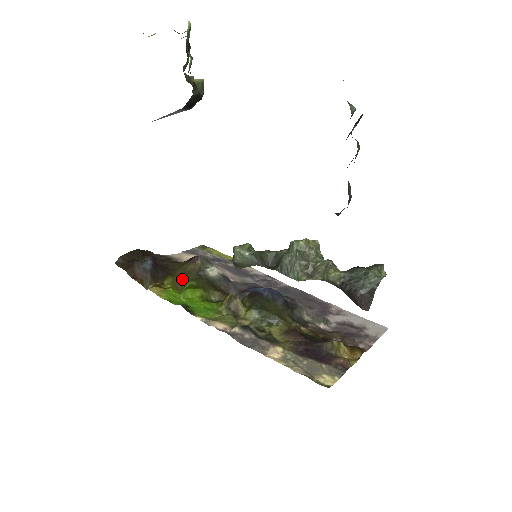
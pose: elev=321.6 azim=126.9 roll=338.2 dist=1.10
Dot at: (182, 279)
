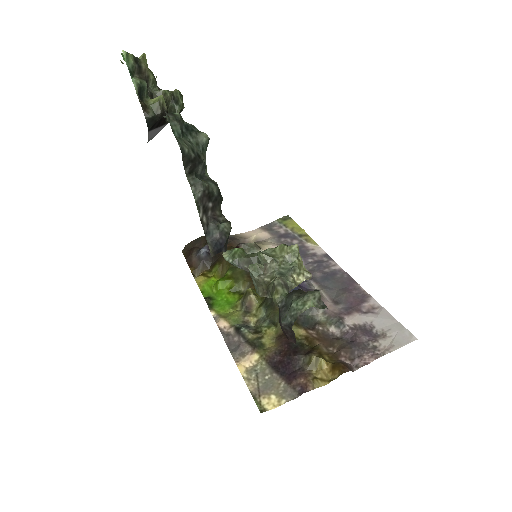
Dot at: (226, 267)
